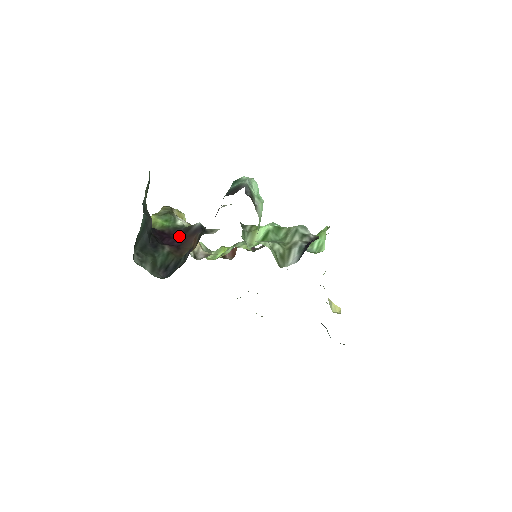
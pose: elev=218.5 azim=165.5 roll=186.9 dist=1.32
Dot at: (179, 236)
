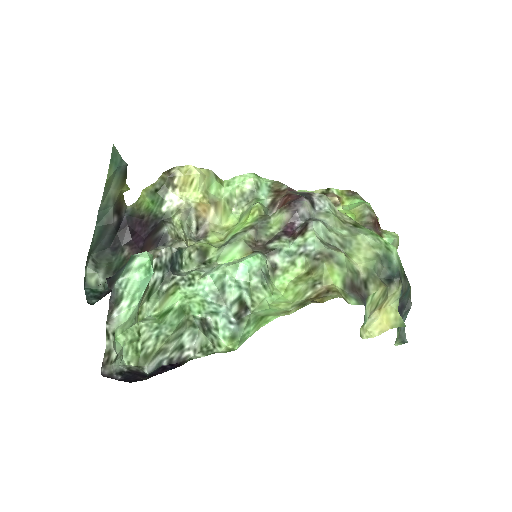
Dot at: (149, 233)
